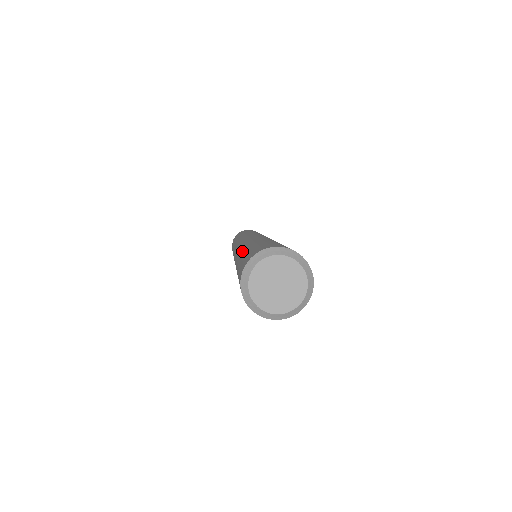
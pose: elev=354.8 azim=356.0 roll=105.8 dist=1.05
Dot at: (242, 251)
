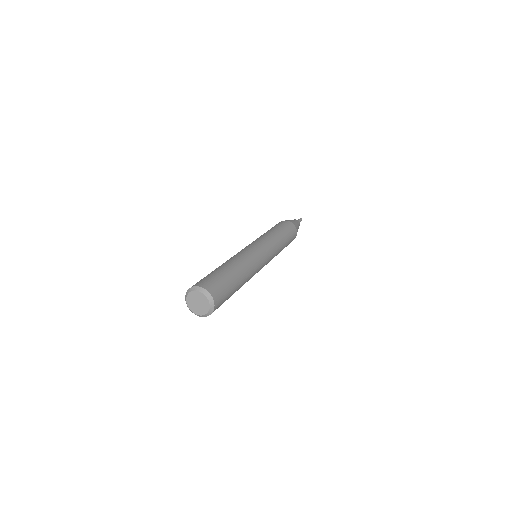
Dot at: occluded
